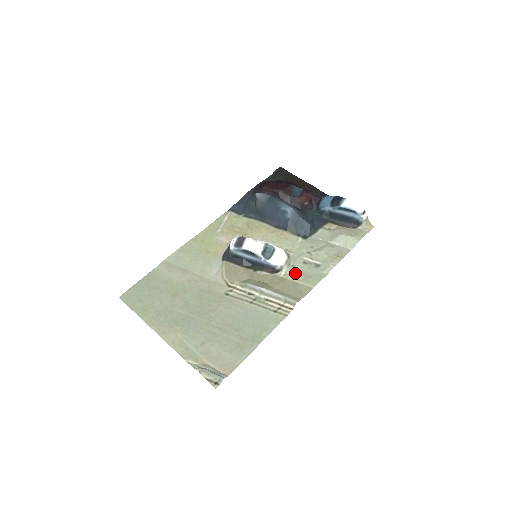
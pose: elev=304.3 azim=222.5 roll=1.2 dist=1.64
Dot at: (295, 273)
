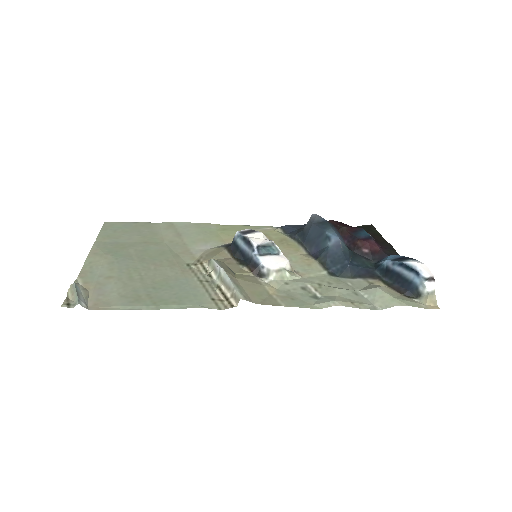
Dot at: (280, 289)
